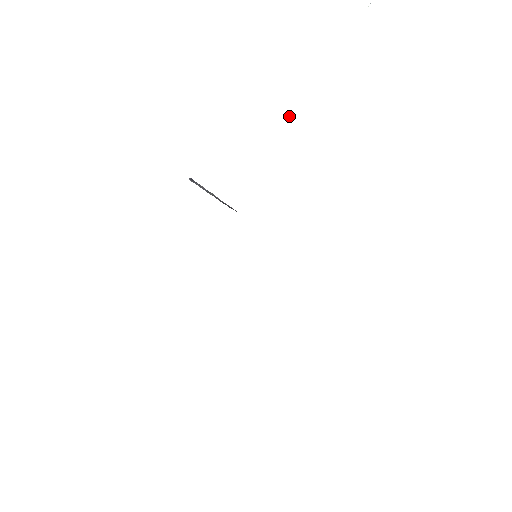
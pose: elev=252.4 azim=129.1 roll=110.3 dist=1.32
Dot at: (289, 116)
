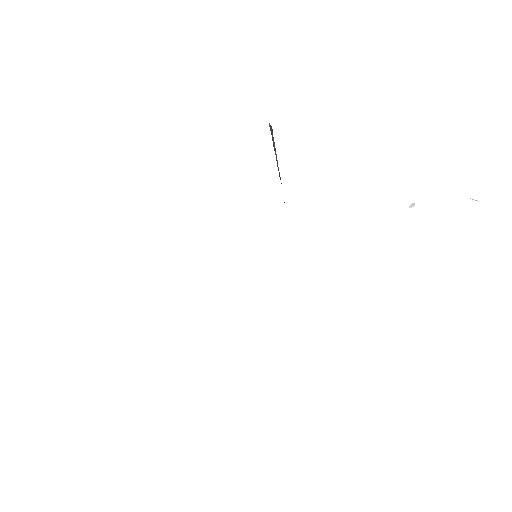
Dot at: (413, 204)
